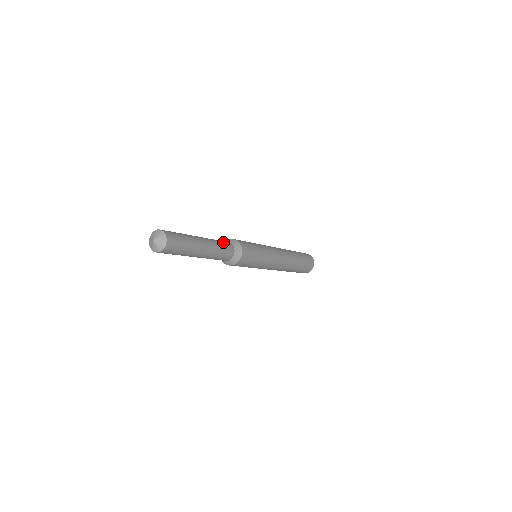
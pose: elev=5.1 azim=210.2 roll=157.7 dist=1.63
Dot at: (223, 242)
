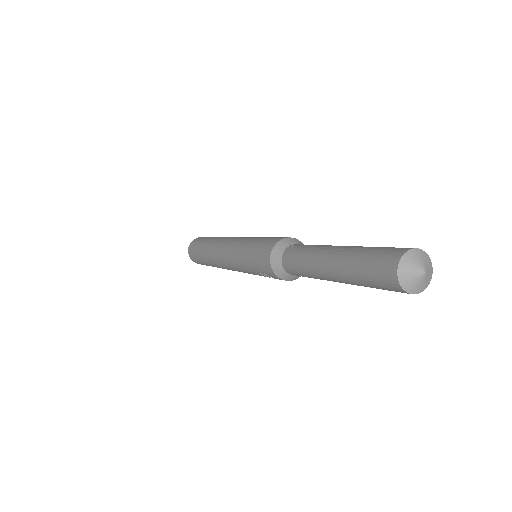
Dot at: occluded
